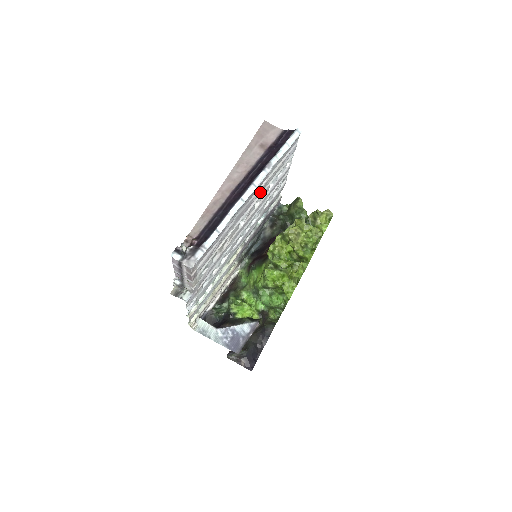
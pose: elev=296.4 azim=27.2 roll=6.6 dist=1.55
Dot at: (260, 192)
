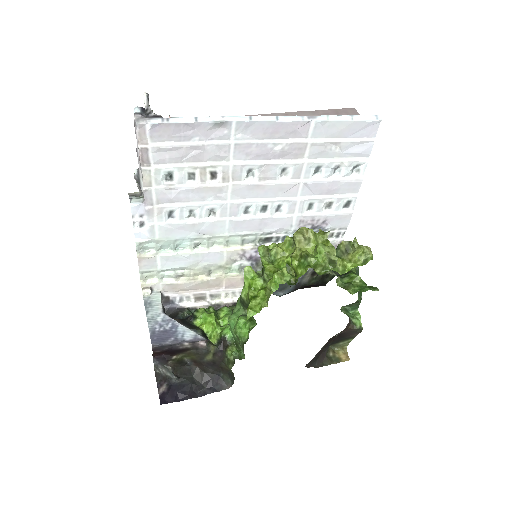
Dot at: (290, 153)
